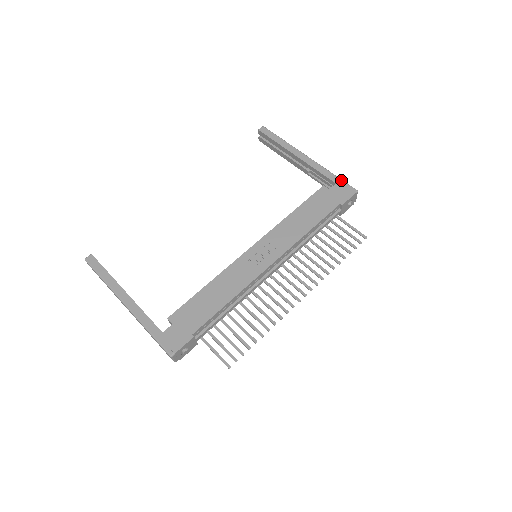
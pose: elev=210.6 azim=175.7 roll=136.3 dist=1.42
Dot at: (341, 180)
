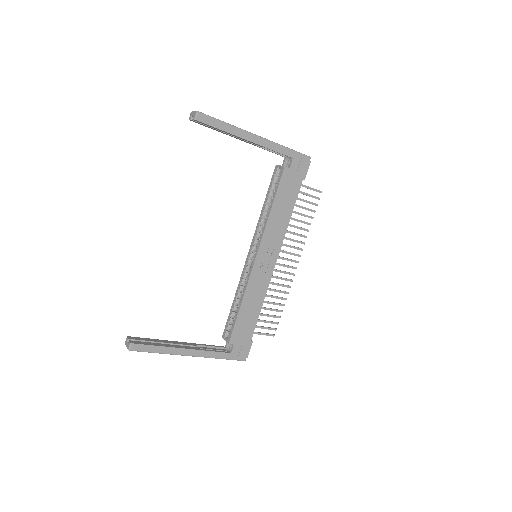
Dot at: (296, 152)
